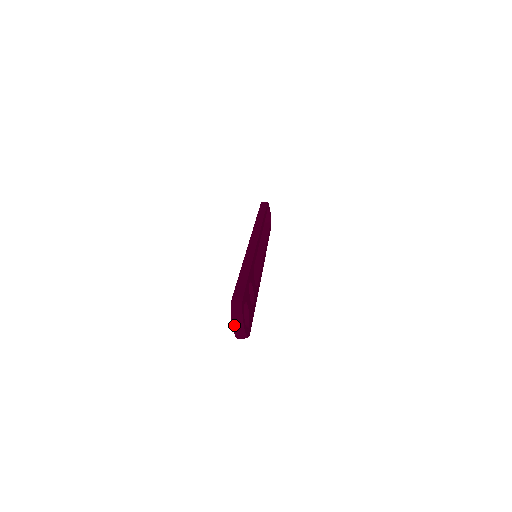
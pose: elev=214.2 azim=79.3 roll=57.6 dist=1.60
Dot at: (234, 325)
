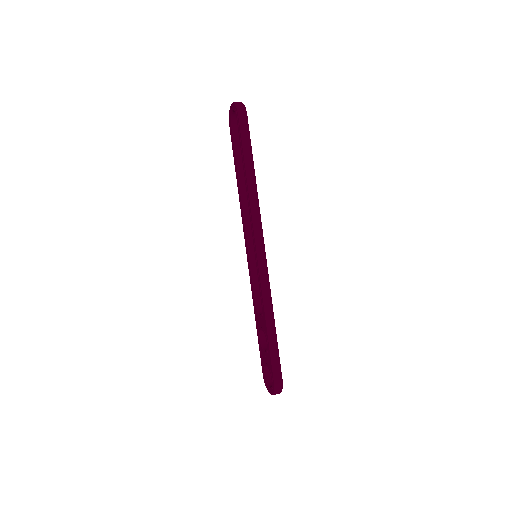
Dot at: occluded
